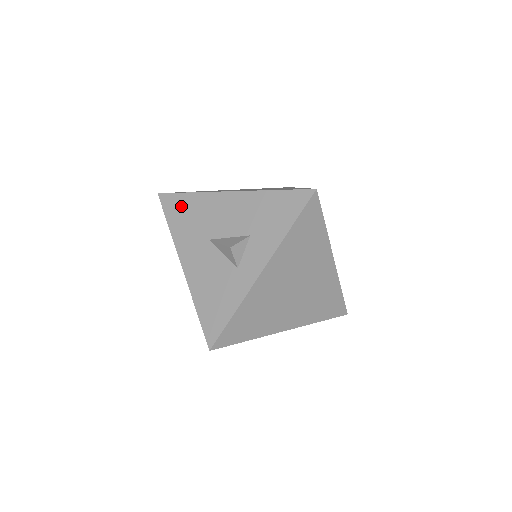
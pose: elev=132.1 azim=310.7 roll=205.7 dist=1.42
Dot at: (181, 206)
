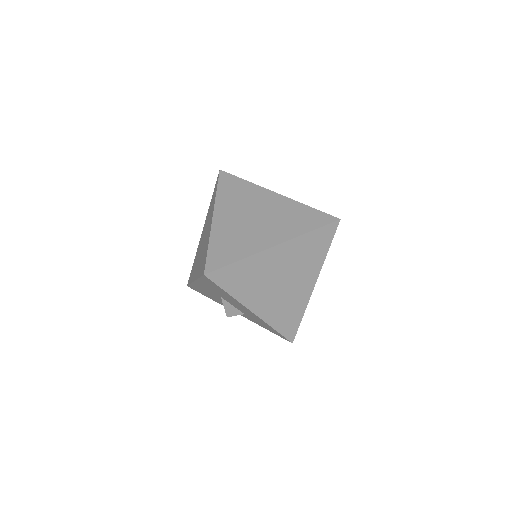
Dot at: (216, 288)
